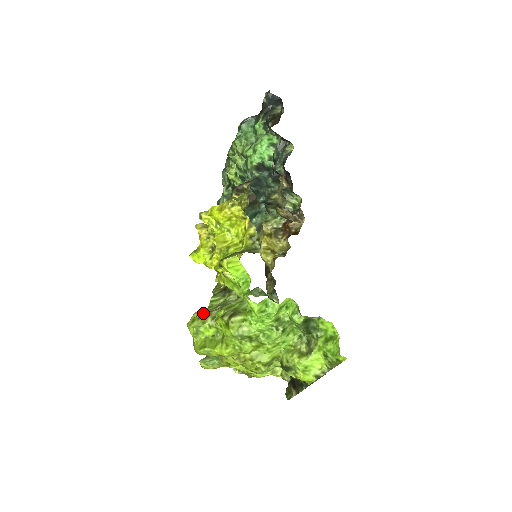
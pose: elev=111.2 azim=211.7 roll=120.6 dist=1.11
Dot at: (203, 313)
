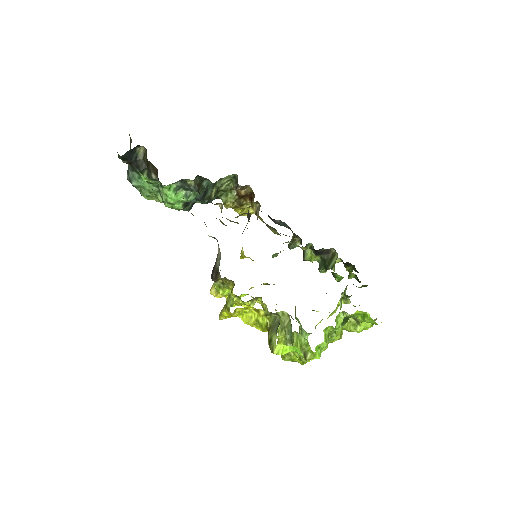
Dot at: occluded
